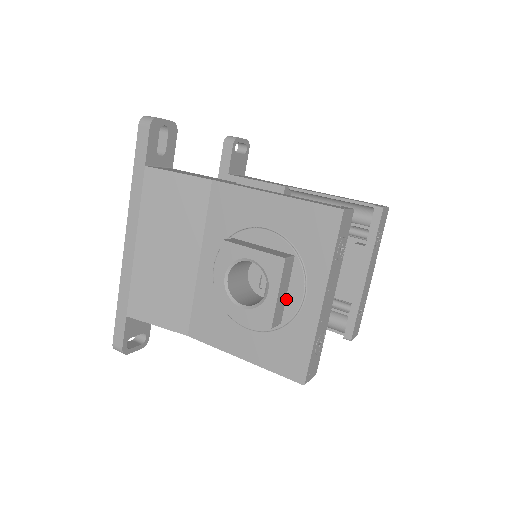
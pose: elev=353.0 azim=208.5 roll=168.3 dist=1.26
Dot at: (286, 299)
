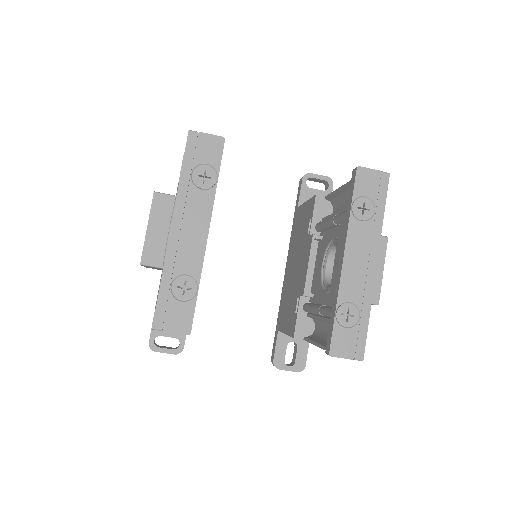
Dot at: occluded
